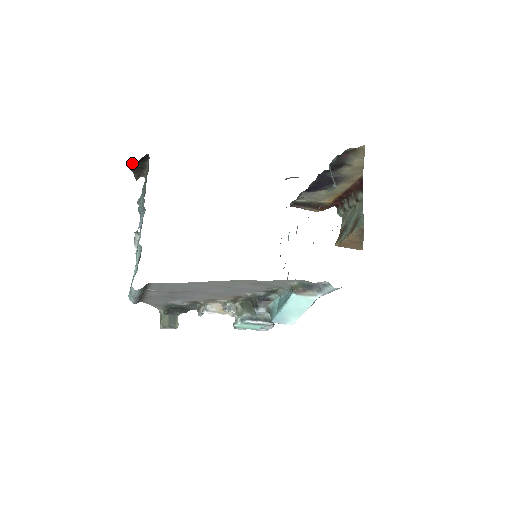
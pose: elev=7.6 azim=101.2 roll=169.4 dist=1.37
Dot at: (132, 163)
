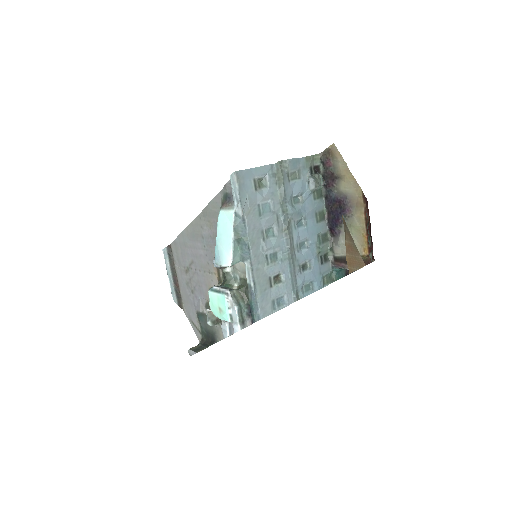
Dot at: occluded
